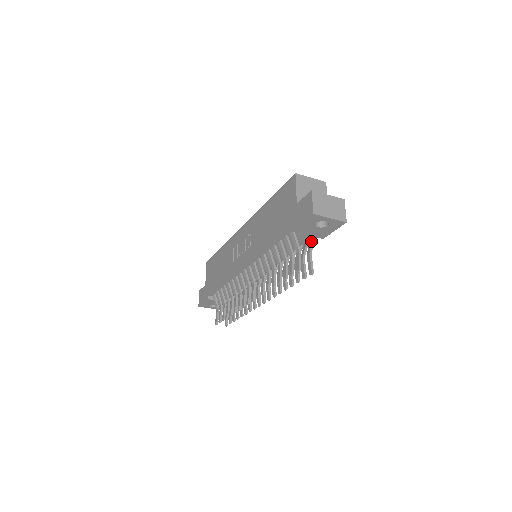
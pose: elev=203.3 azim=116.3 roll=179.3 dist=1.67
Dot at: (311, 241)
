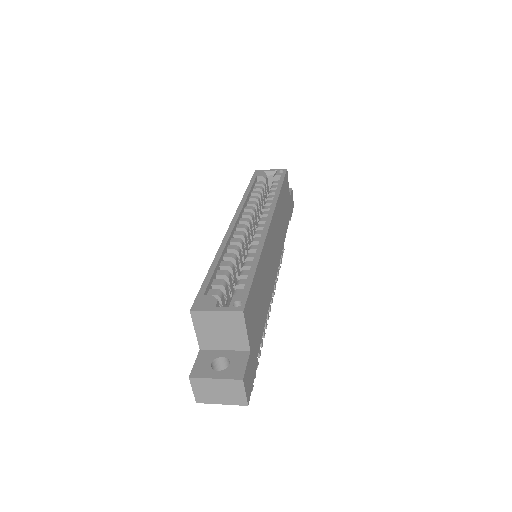
Dot at: occluded
